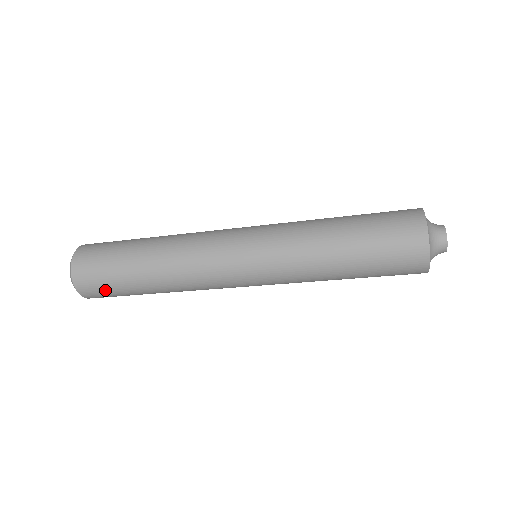
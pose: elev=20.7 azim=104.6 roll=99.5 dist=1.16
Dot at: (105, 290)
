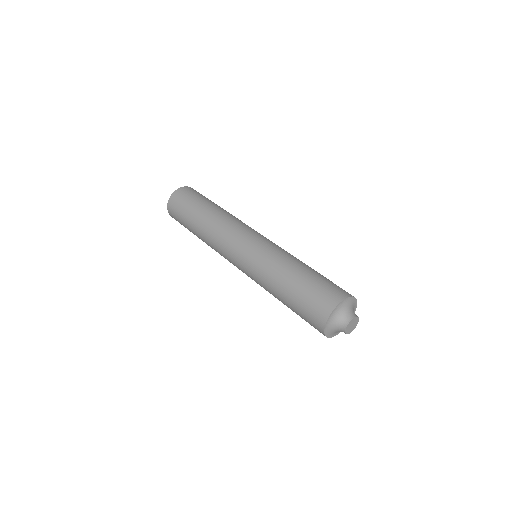
Dot at: occluded
